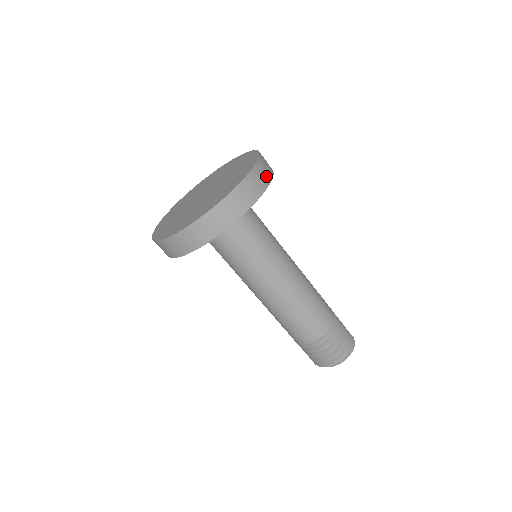
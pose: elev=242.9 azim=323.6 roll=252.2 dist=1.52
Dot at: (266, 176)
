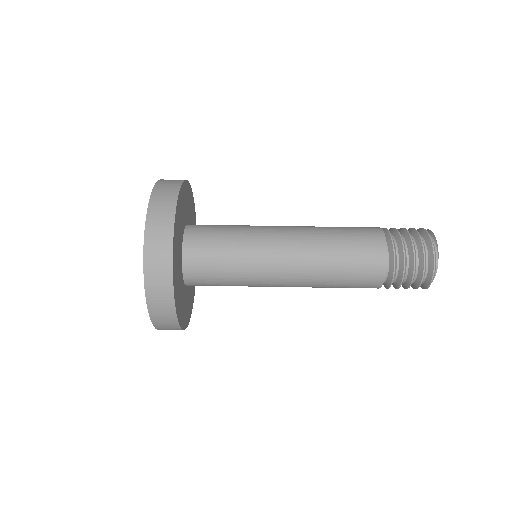
Dot at: occluded
